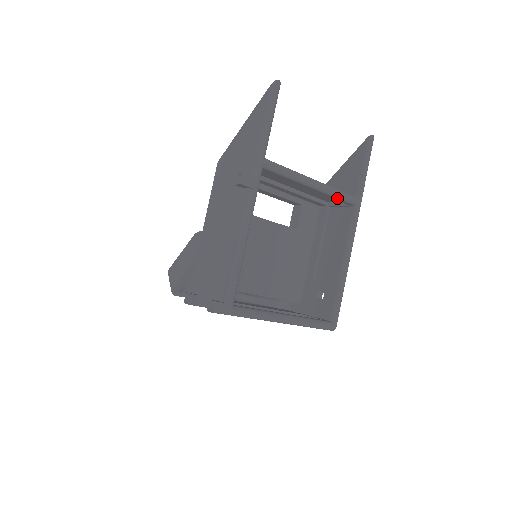
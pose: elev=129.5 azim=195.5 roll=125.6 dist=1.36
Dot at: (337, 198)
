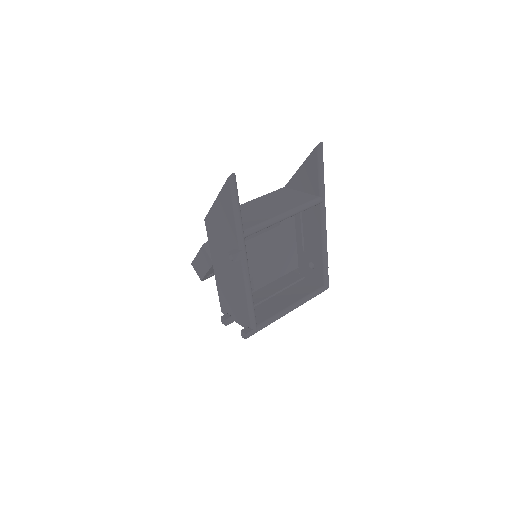
Dot at: occluded
